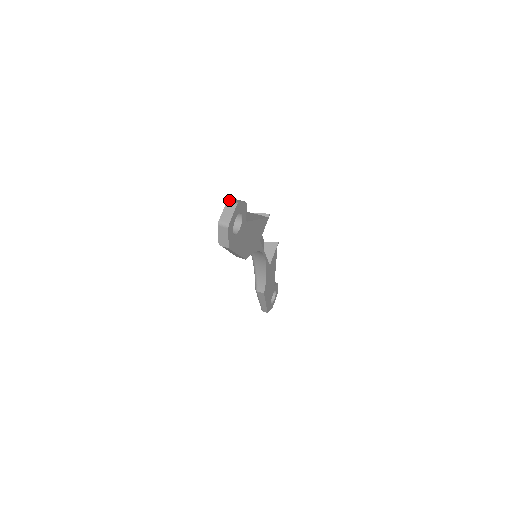
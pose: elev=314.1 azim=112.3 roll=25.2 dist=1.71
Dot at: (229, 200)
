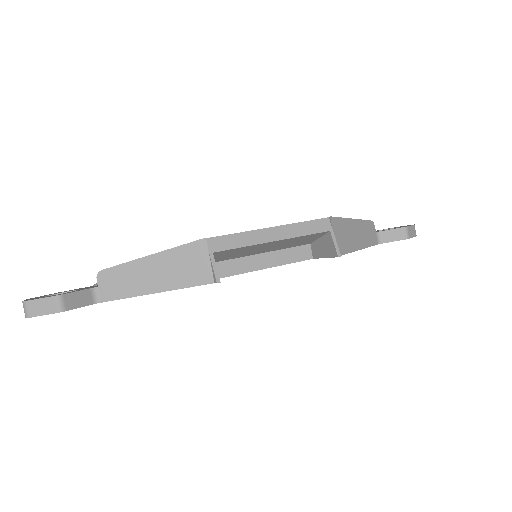
Dot at: (24, 303)
